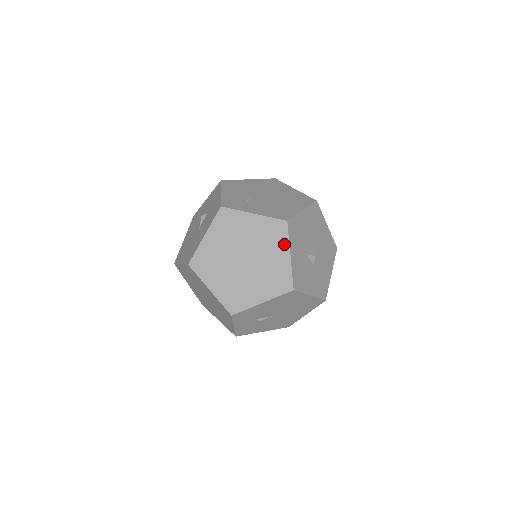
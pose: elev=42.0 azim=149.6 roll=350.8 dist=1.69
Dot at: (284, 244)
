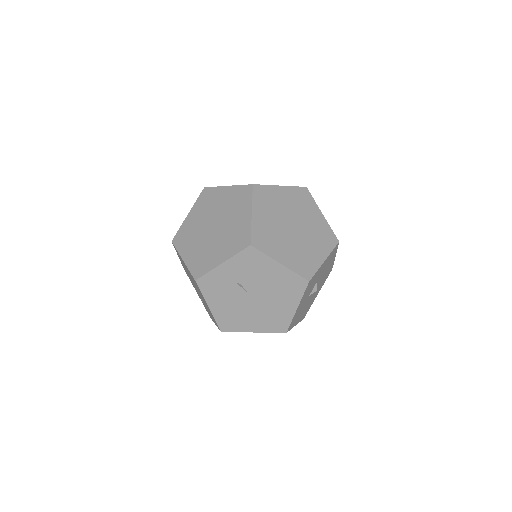
Dot at: (327, 250)
